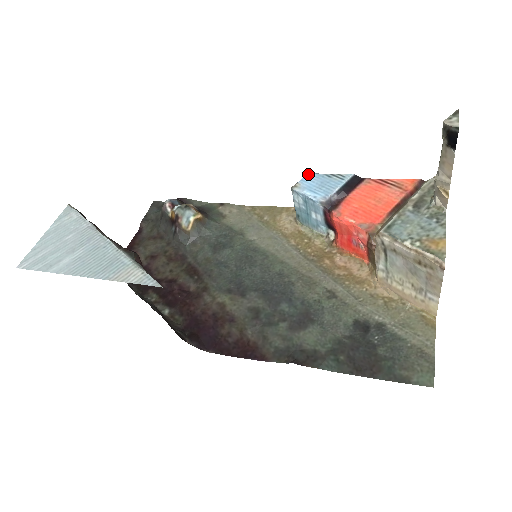
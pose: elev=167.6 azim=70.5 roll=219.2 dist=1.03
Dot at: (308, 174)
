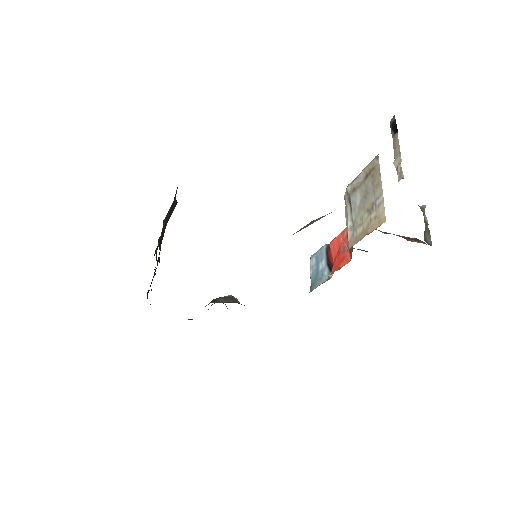
Dot at: occluded
